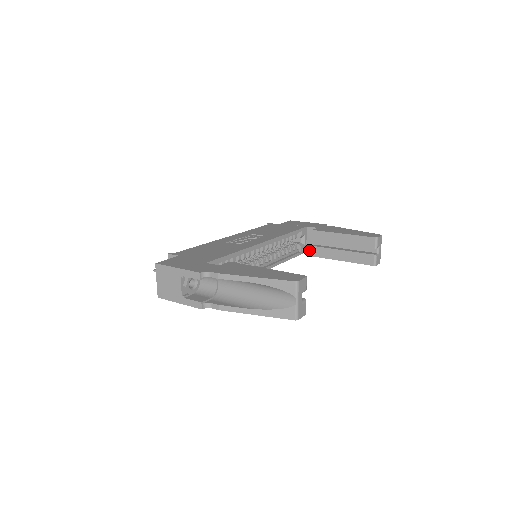
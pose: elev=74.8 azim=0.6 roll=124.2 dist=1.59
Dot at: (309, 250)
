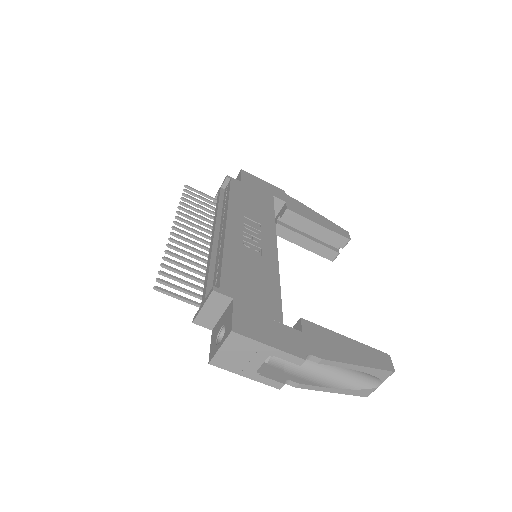
Dot at: occluded
